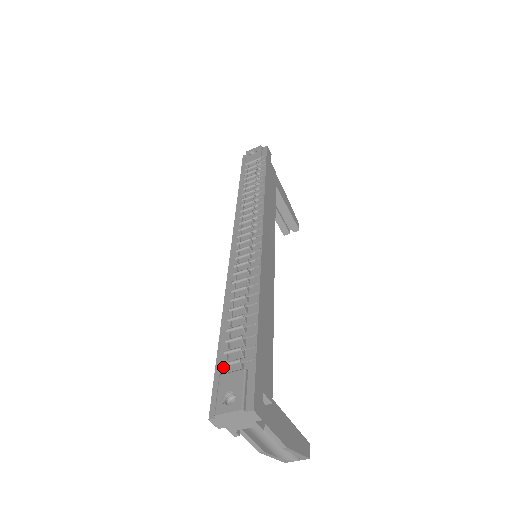
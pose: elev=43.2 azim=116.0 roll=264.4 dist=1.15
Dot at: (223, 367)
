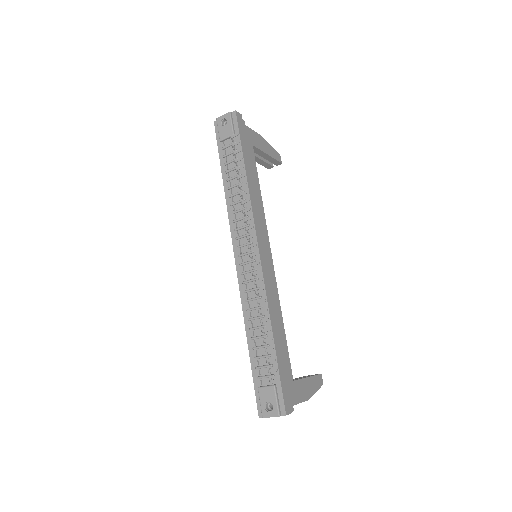
Dot at: (258, 379)
